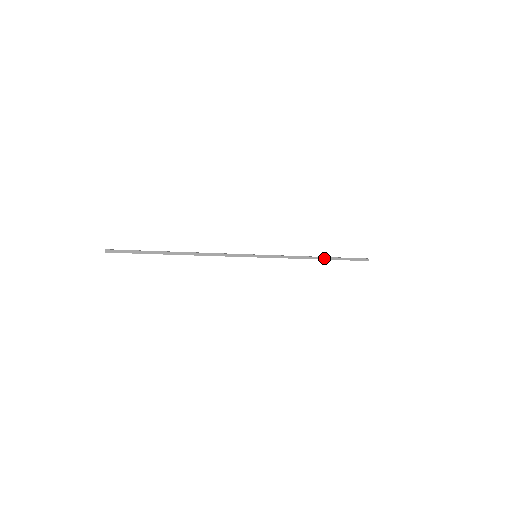
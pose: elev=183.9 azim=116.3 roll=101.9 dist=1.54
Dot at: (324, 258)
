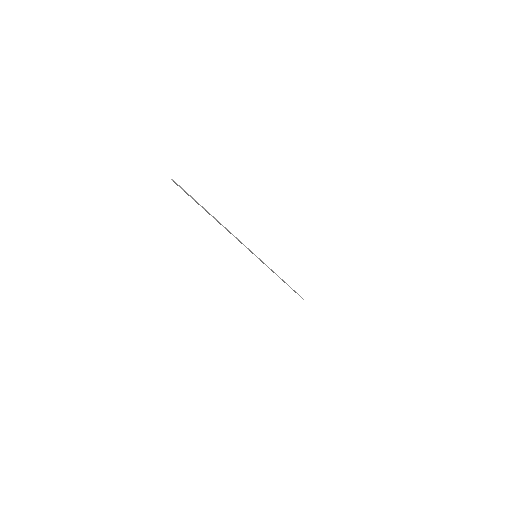
Dot at: (286, 283)
